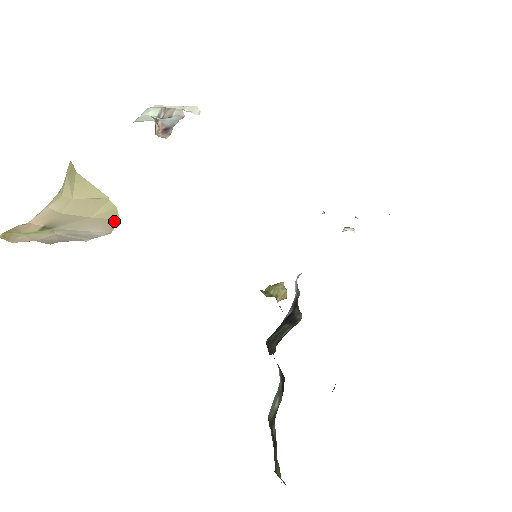
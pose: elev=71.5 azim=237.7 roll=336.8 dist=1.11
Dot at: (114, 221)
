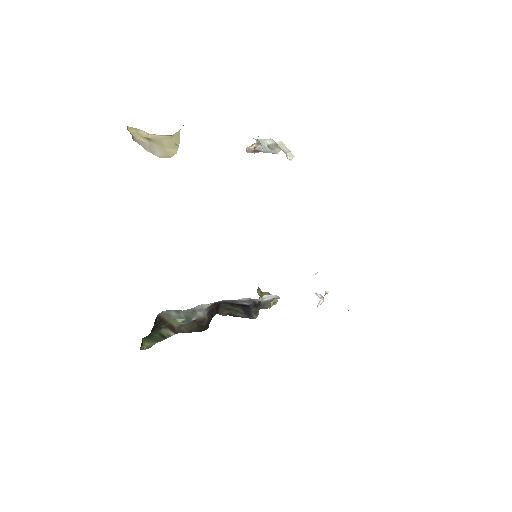
Dot at: (169, 156)
